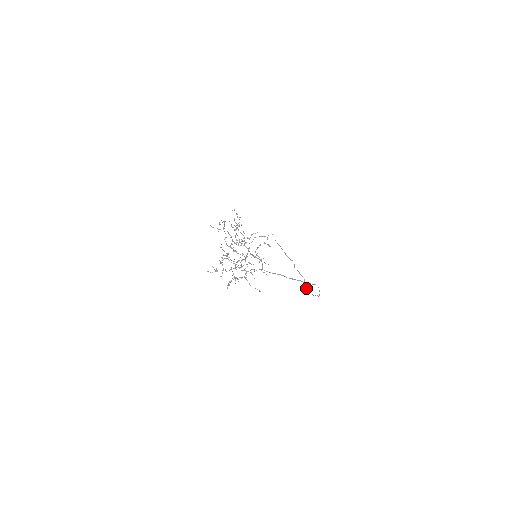
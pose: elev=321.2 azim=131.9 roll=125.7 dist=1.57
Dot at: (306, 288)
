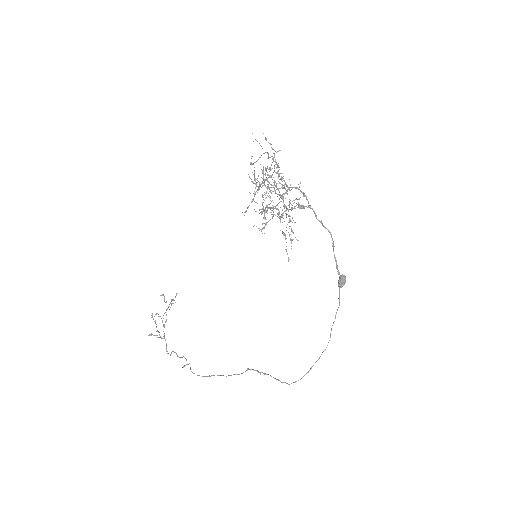
Dot at: (341, 279)
